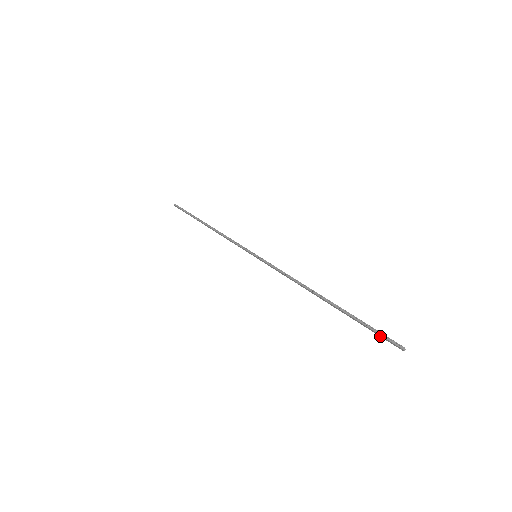
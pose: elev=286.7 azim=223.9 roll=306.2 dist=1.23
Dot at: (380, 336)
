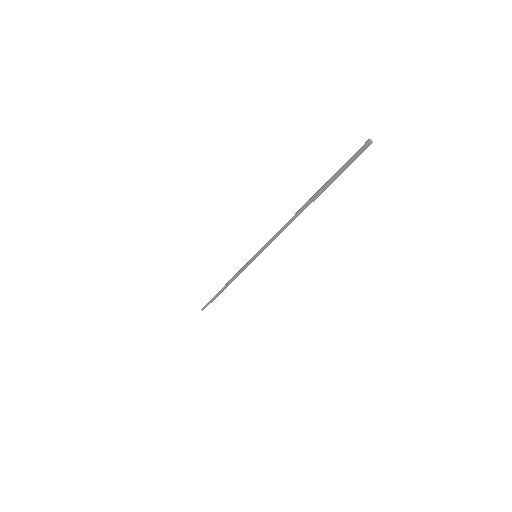
Dot at: (351, 163)
